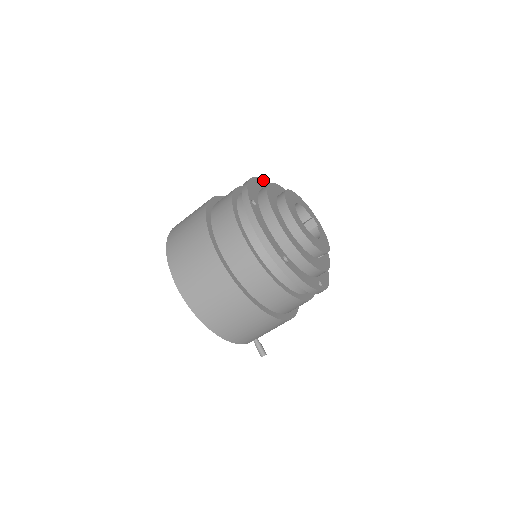
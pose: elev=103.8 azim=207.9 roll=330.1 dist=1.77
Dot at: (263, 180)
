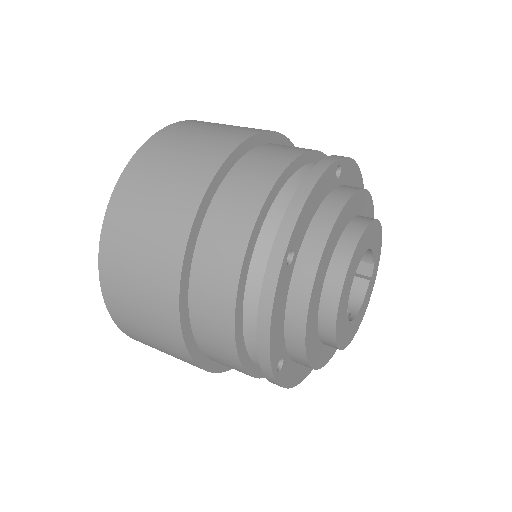
Dot at: (344, 160)
